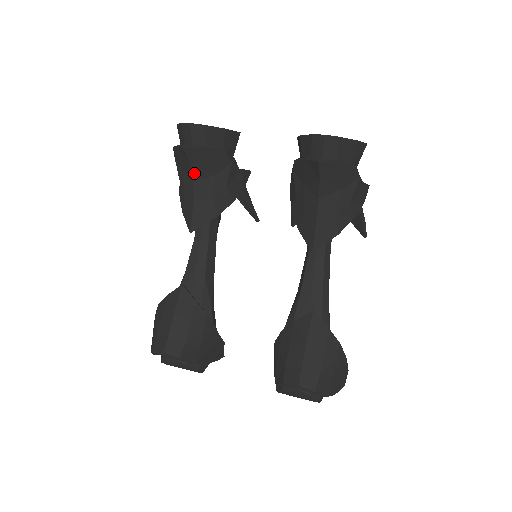
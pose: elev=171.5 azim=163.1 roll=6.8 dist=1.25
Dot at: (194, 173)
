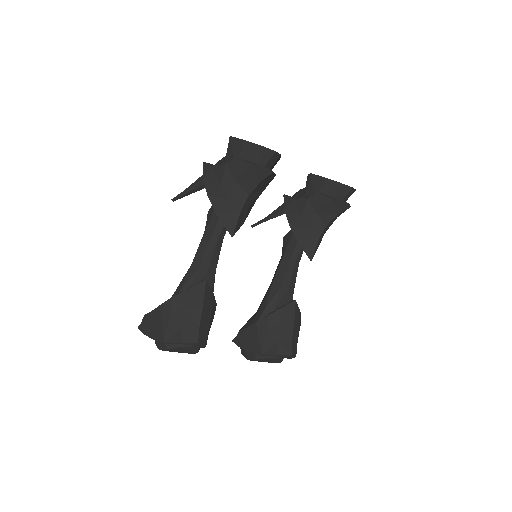
Dot at: (255, 189)
